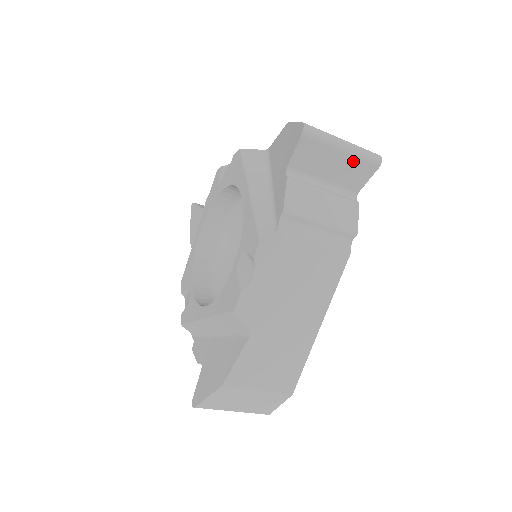
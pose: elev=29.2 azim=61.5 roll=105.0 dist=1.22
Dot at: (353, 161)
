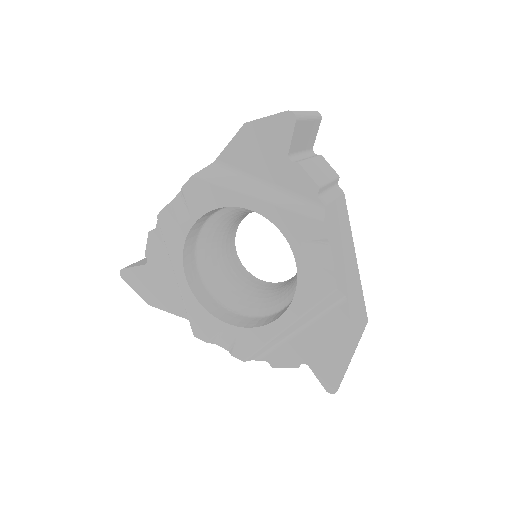
Dot at: (313, 124)
